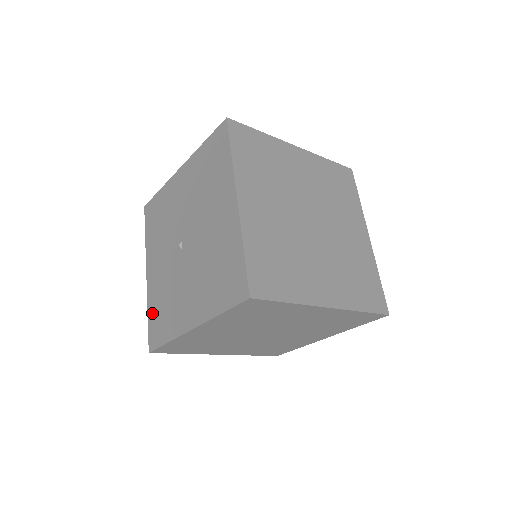
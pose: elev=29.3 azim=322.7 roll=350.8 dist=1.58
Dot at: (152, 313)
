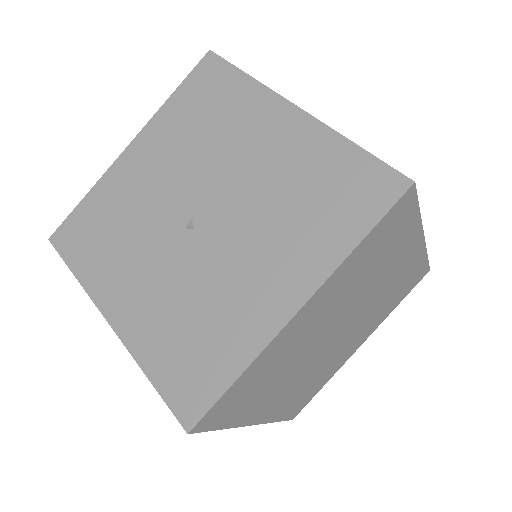
Dot at: (161, 364)
